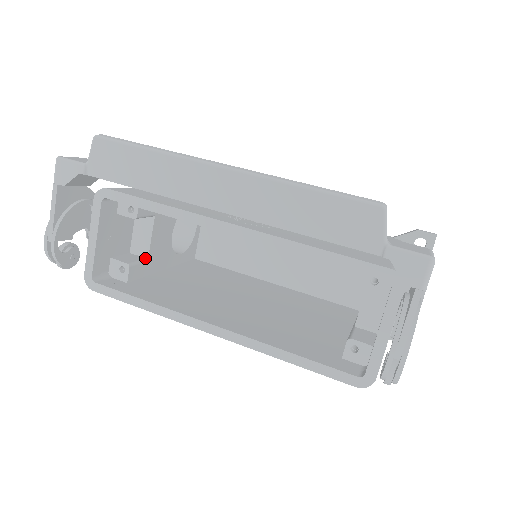
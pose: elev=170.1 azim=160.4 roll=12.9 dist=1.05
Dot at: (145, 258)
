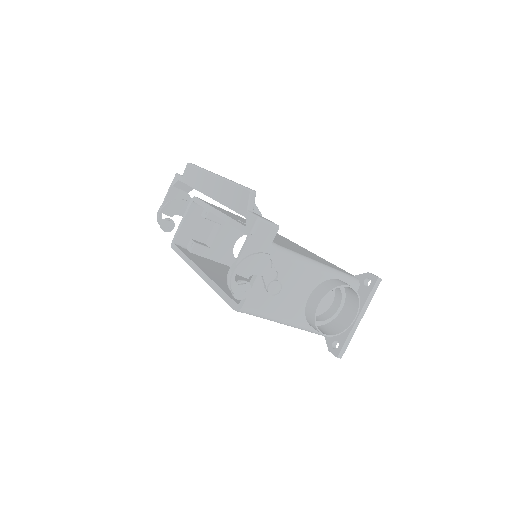
Dot at: (209, 247)
